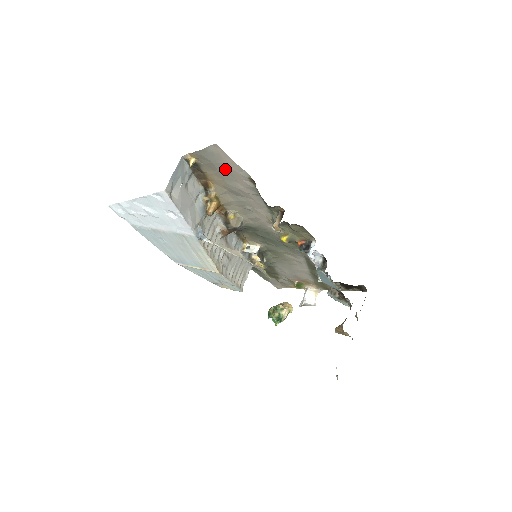
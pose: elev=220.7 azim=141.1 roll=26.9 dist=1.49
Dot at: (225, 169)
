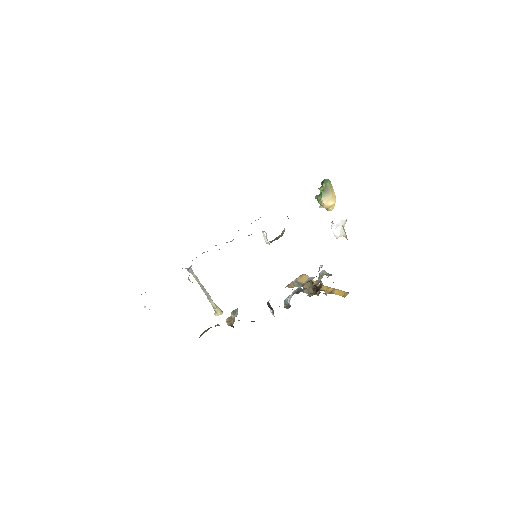
Dot at: occluded
